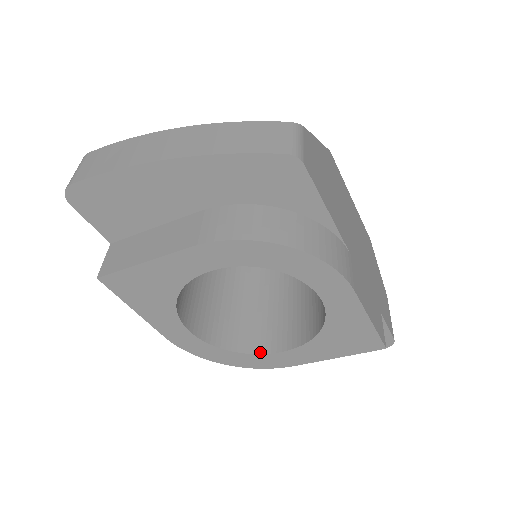
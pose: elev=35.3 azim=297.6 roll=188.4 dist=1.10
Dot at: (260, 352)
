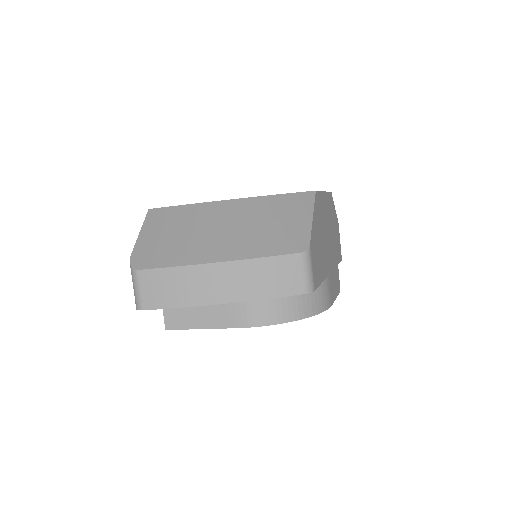
Dot at: occluded
